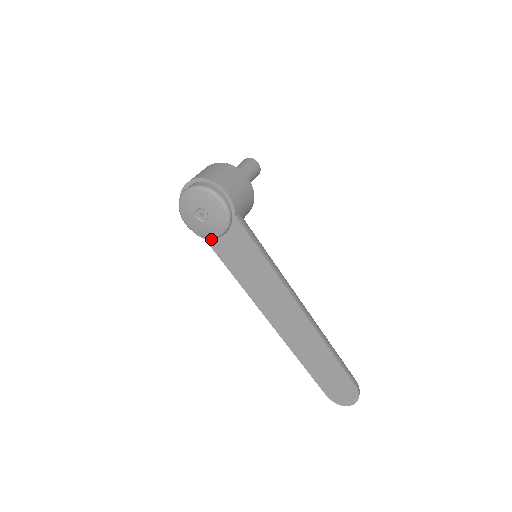
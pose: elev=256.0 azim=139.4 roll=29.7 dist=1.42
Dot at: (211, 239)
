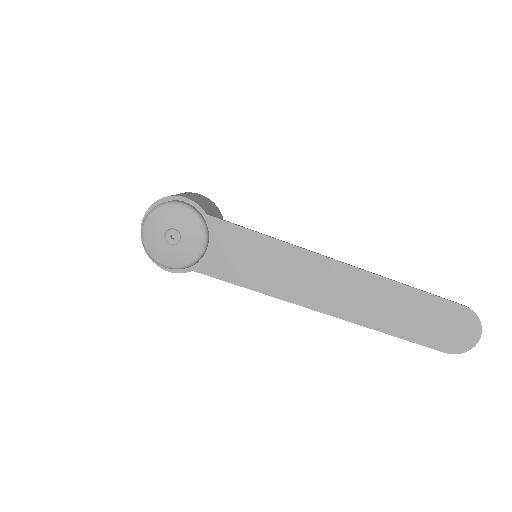
Dot at: (198, 264)
